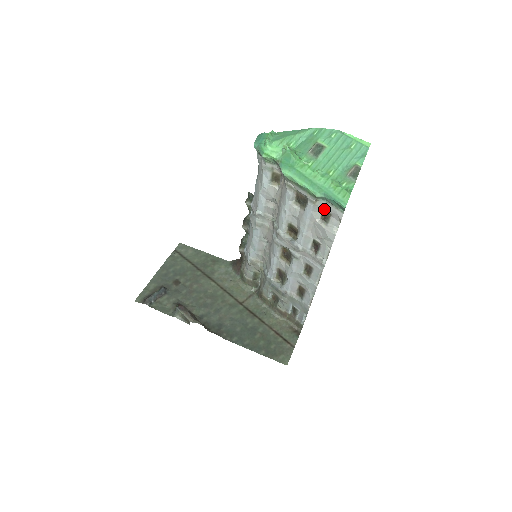
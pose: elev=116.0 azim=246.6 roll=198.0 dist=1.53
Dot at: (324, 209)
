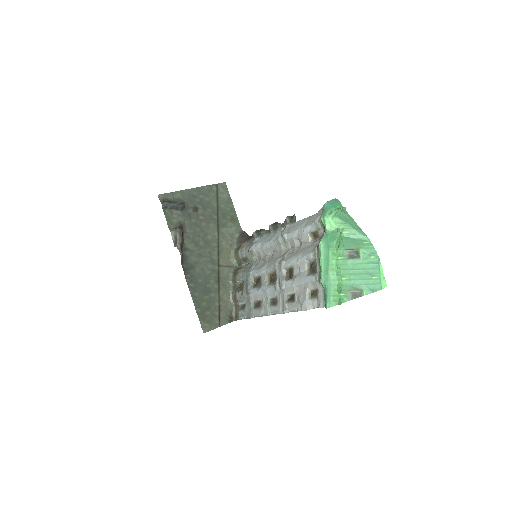
Dot at: (318, 290)
